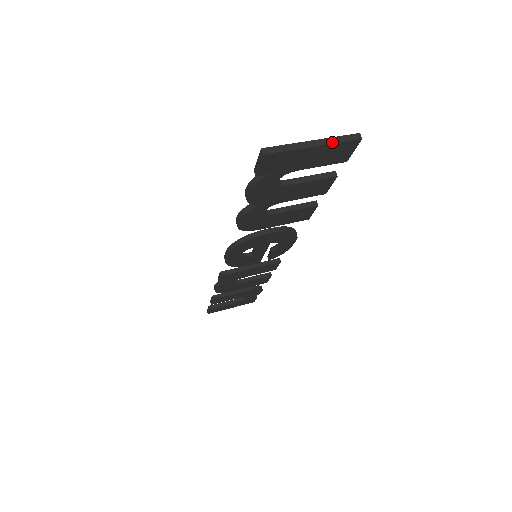
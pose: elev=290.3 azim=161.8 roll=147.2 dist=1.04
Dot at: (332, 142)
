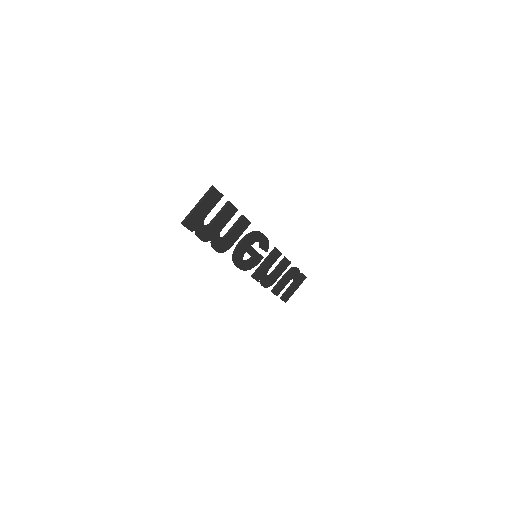
Dot at: (204, 198)
